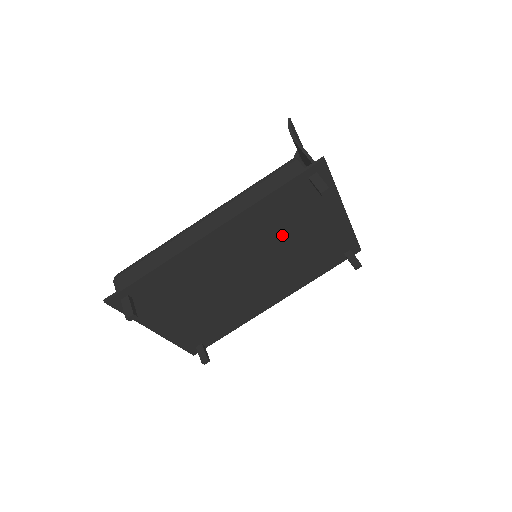
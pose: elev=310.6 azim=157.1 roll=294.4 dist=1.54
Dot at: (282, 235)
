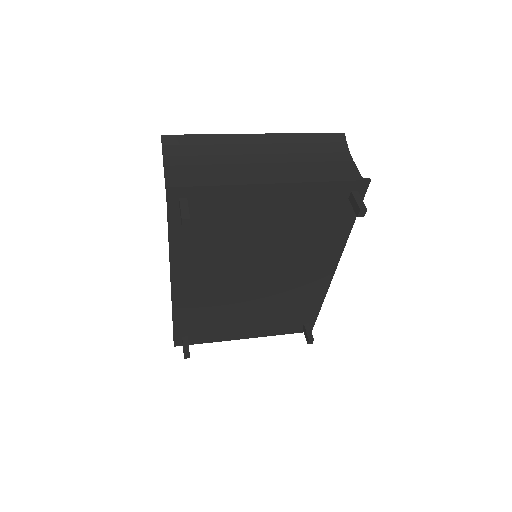
Dot at: (237, 243)
